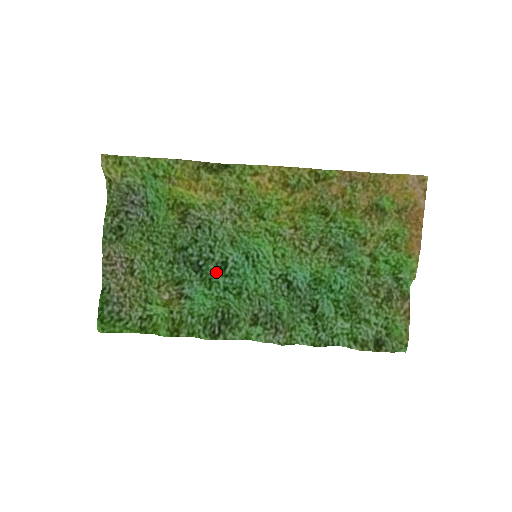
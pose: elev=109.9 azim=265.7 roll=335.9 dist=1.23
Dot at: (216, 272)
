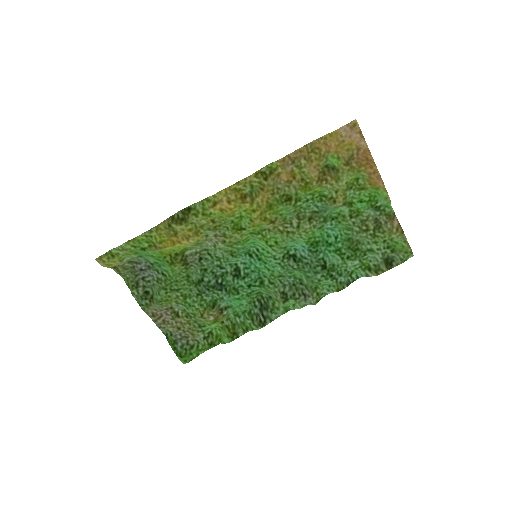
Dot at: (235, 280)
